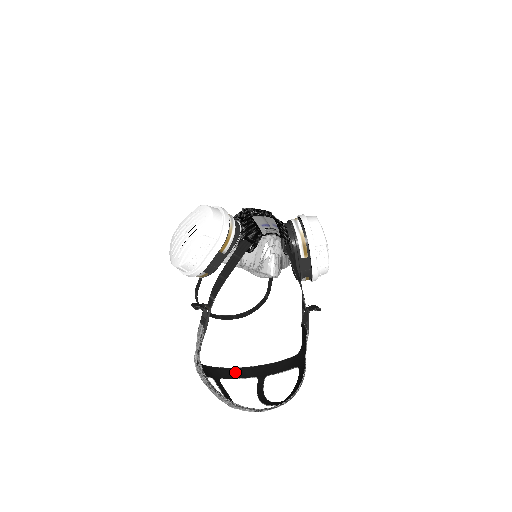
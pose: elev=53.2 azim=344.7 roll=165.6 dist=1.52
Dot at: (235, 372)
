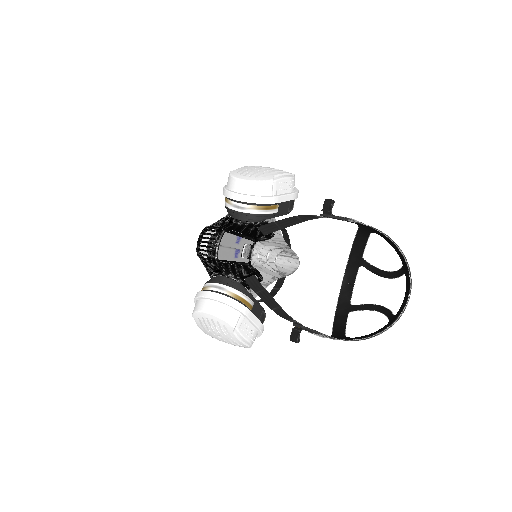
Dot at: (347, 285)
